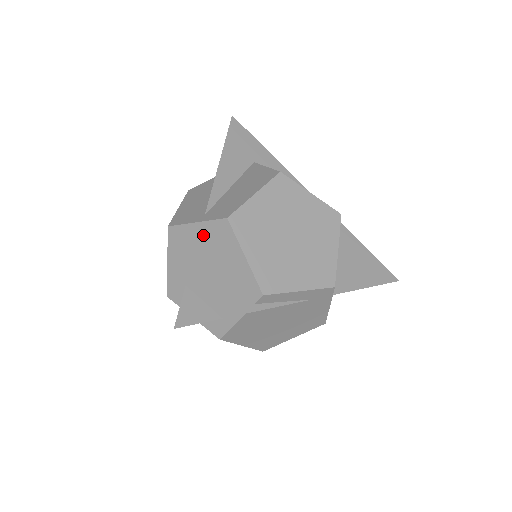
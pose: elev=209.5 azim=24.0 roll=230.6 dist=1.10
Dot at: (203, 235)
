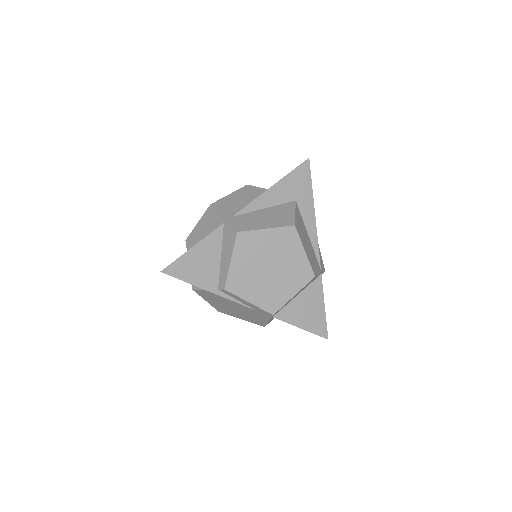
Dot at: (221, 229)
